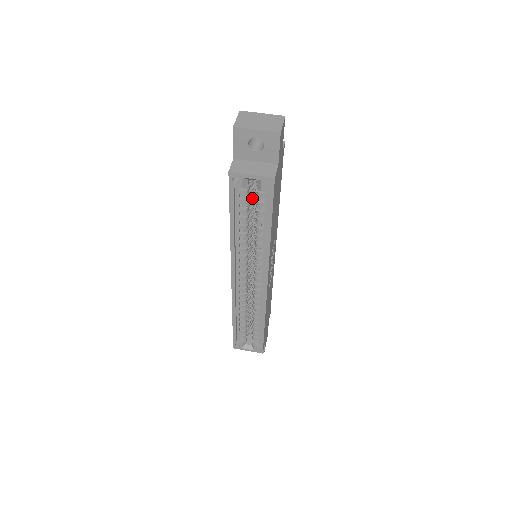
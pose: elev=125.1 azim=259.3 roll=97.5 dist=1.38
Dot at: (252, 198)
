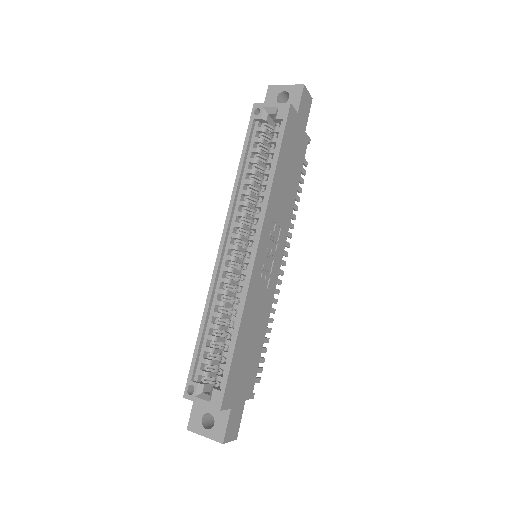
Dot at: (268, 147)
